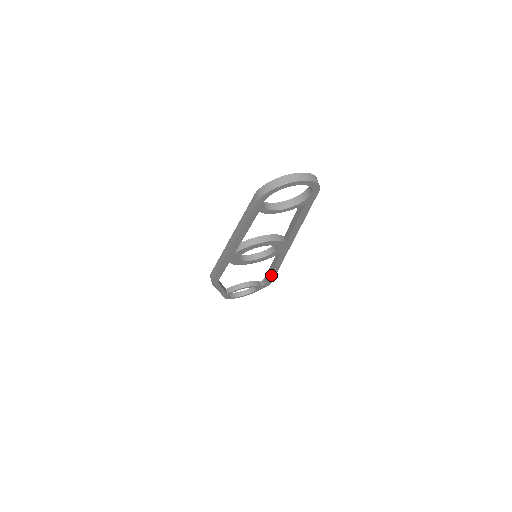
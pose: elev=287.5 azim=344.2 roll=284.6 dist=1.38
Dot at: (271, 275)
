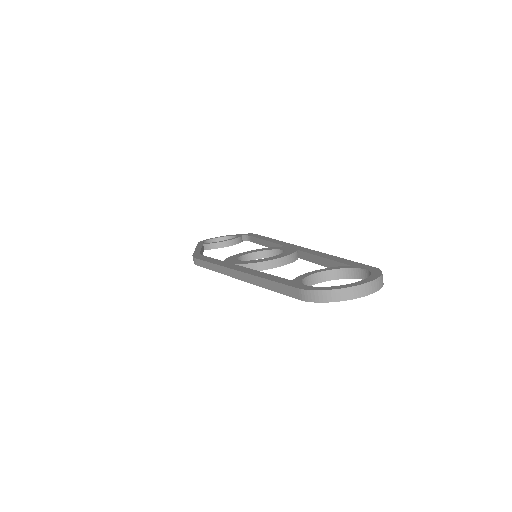
Dot at: occluded
